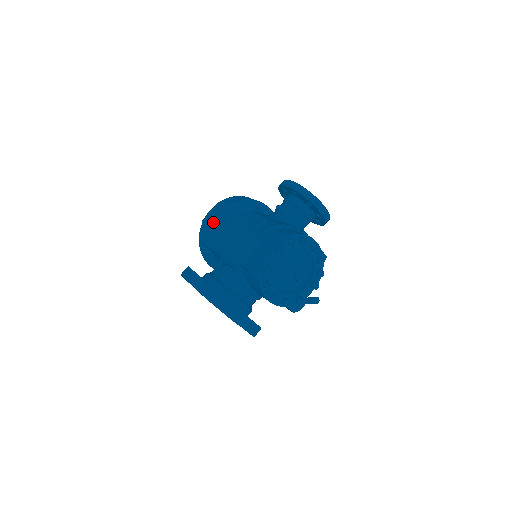
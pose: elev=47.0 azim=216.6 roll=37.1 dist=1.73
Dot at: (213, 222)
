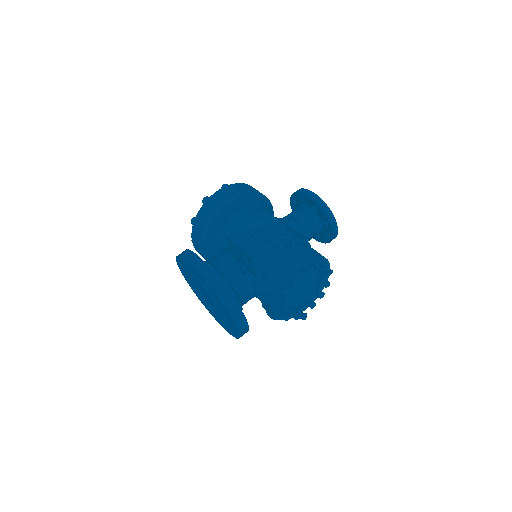
Dot at: (223, 208)
